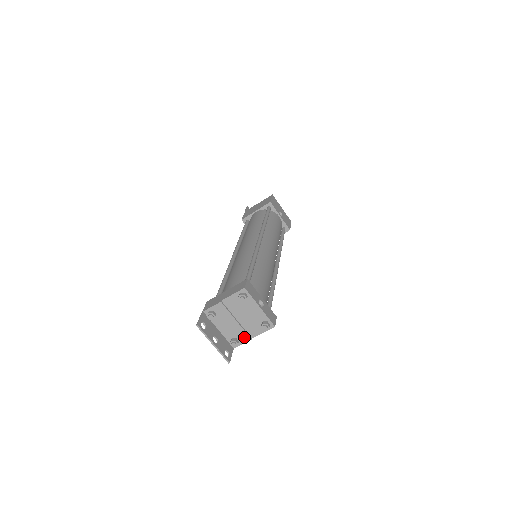
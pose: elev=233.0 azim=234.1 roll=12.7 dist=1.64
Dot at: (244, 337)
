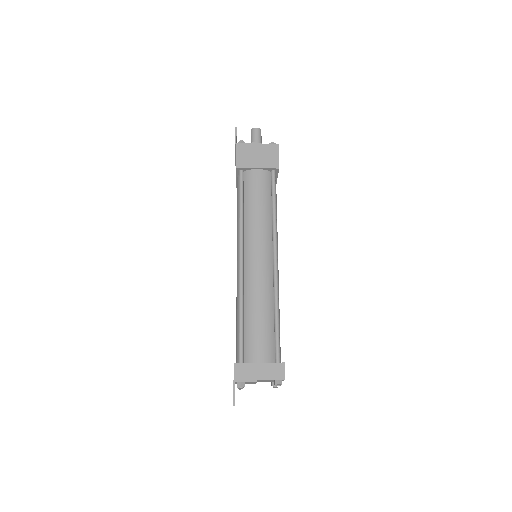
Dot at: occluded
